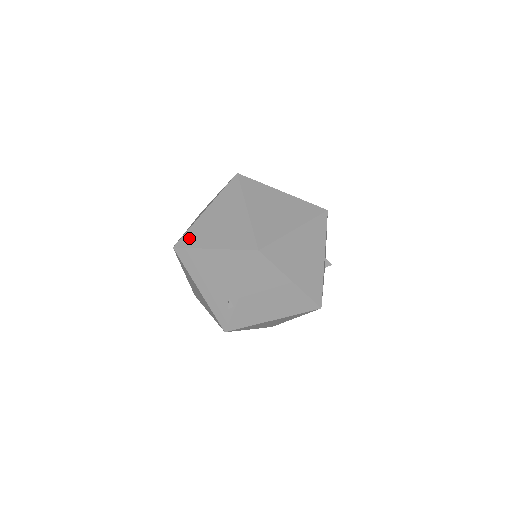
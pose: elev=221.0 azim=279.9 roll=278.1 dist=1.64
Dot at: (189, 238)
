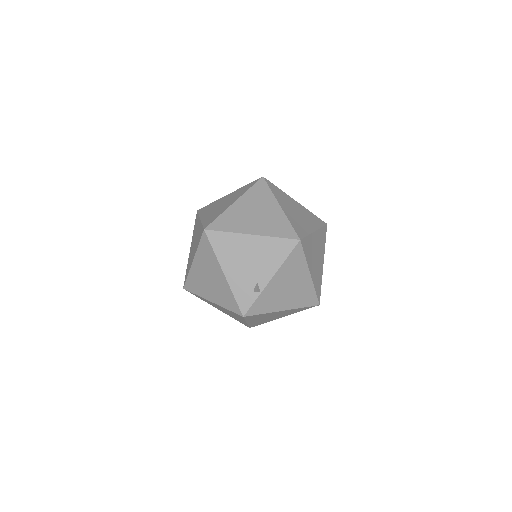
Dot at: (222, 223)
